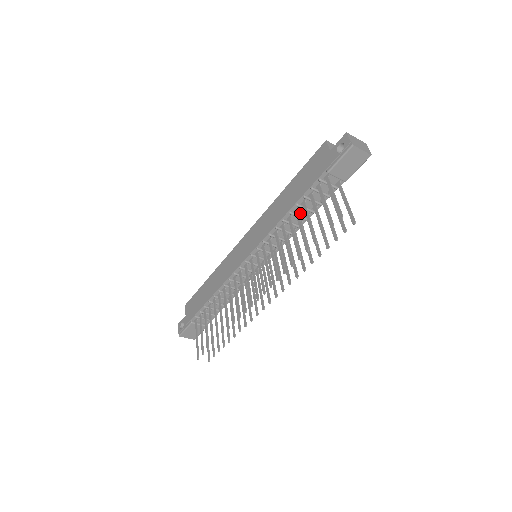
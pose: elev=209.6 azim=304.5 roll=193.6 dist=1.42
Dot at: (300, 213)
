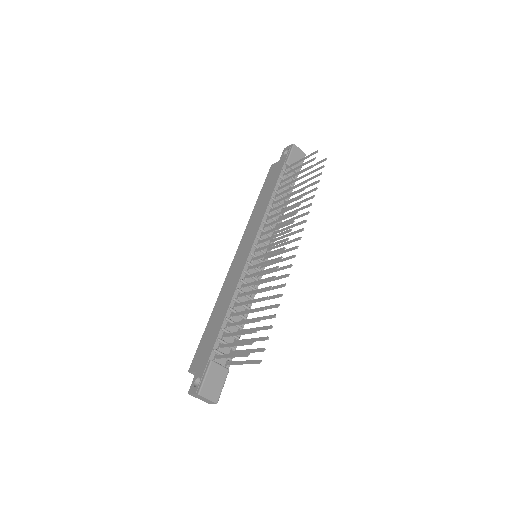
Dot at: (279, 202)
